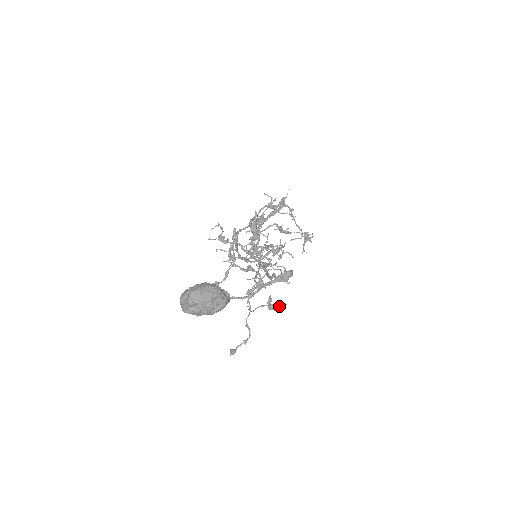
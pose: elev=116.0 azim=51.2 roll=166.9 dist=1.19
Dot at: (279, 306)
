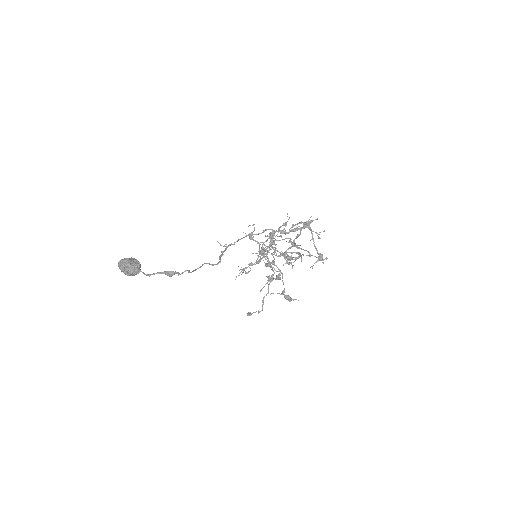
Dot at: (292, 299)
